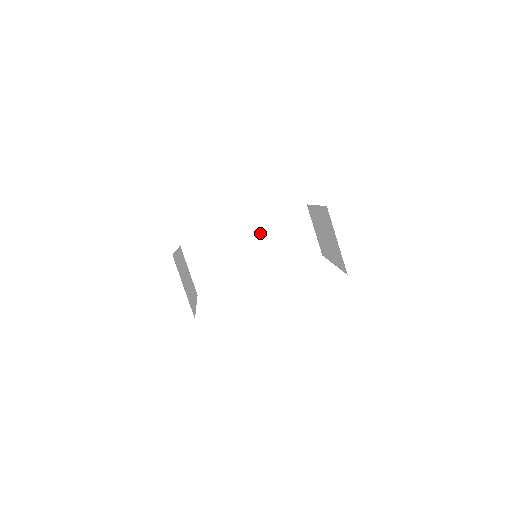
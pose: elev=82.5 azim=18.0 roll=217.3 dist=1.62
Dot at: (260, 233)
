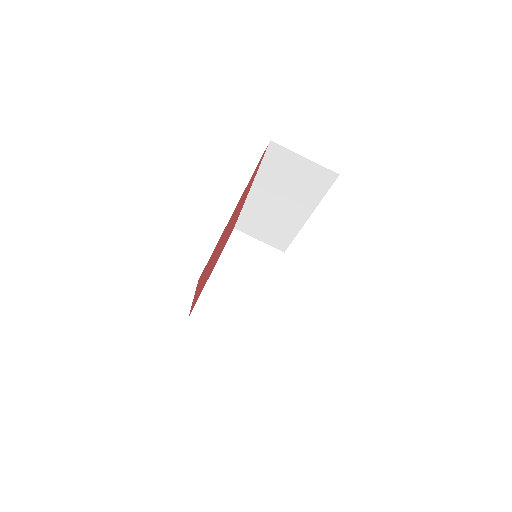
Dot at: (267, 189)
